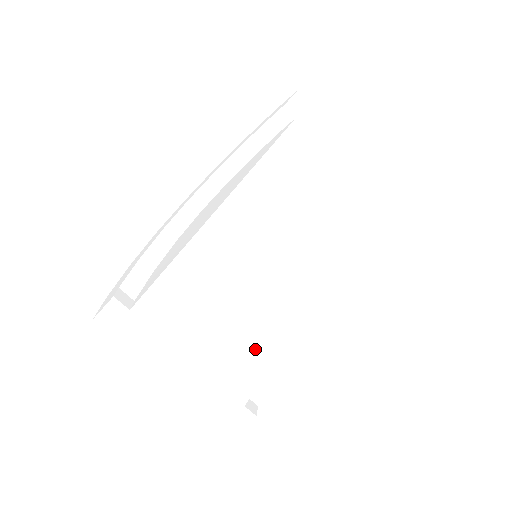
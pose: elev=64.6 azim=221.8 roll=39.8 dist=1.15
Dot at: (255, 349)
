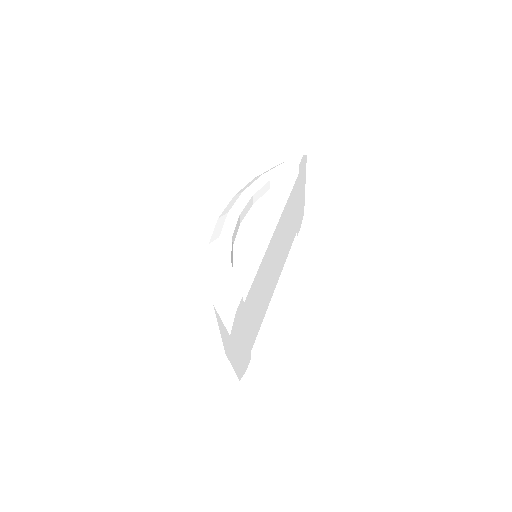
Dot at: (260, 318)
